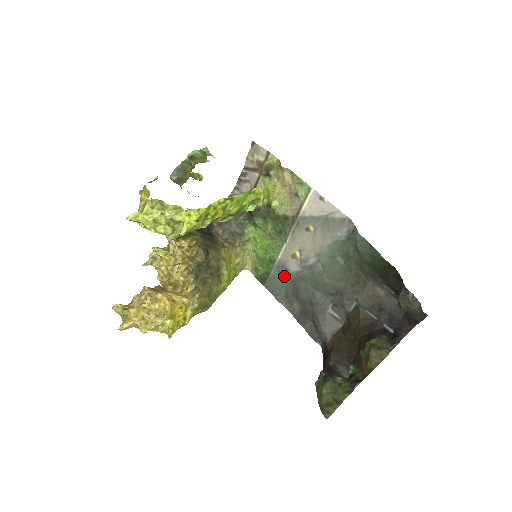
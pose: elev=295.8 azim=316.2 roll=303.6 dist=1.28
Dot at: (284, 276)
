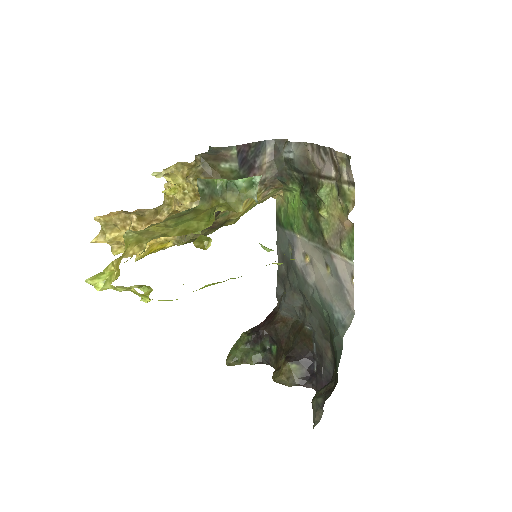
Dot at: (291, 247)
